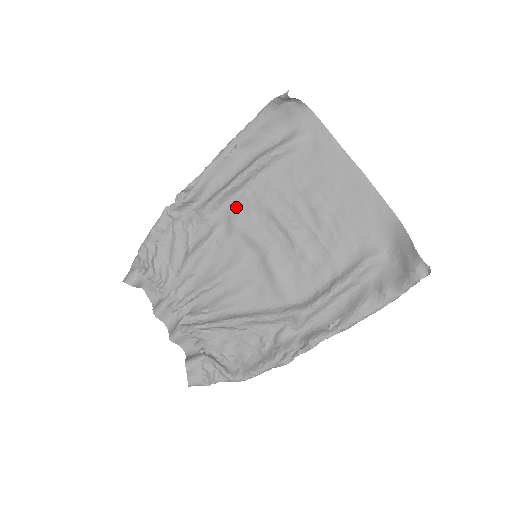
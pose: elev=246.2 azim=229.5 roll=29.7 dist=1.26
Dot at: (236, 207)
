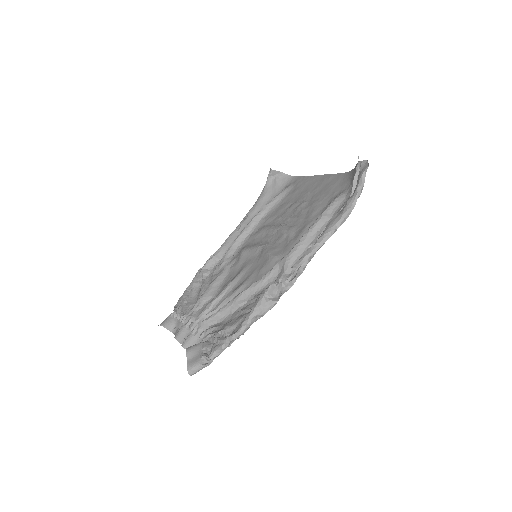
Dot at: (246, 244)
